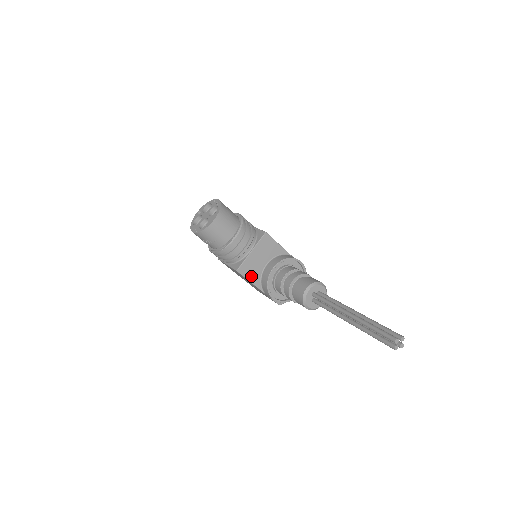
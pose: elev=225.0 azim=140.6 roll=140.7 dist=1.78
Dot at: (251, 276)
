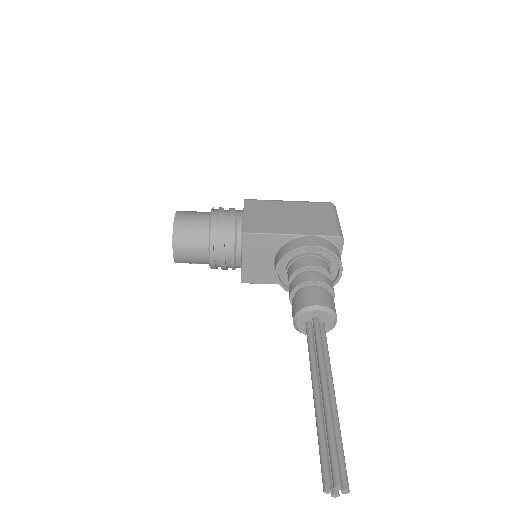
Dot at: (264, 279)
